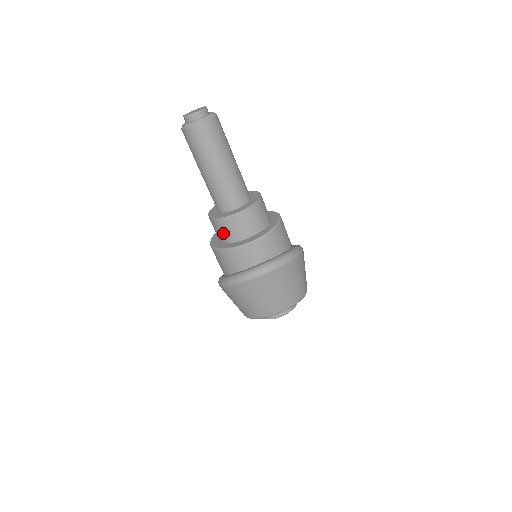
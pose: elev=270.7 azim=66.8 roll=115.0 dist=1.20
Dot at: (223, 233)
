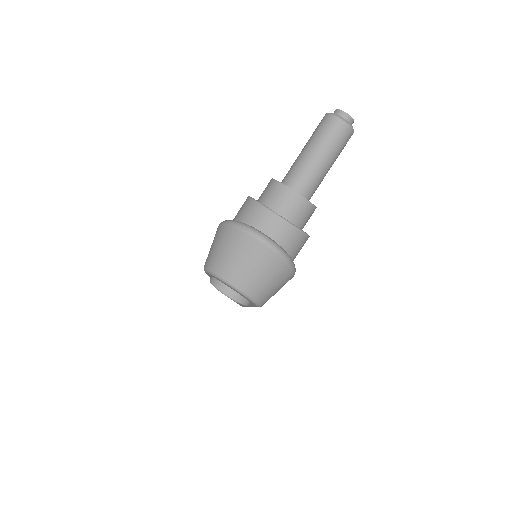
Dot at: (268, 194)
